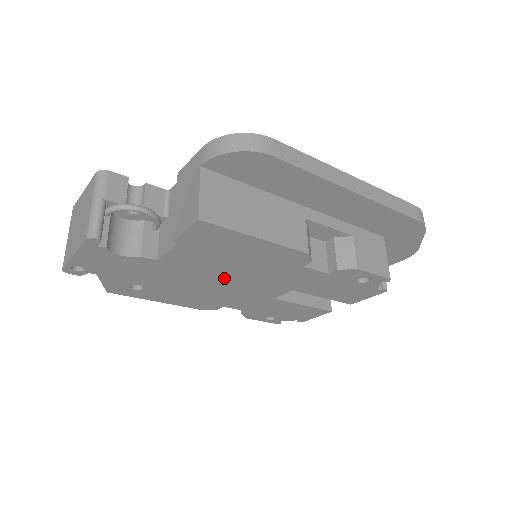
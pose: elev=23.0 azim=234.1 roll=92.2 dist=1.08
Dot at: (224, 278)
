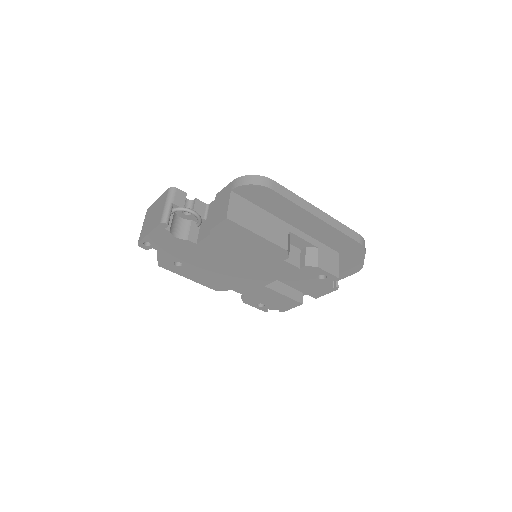
Dot at: (234, 264)
